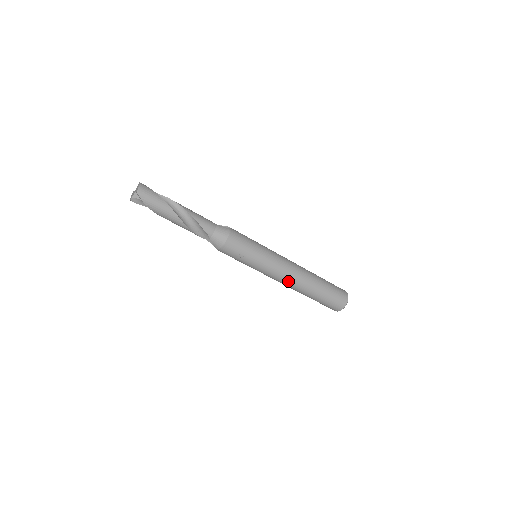
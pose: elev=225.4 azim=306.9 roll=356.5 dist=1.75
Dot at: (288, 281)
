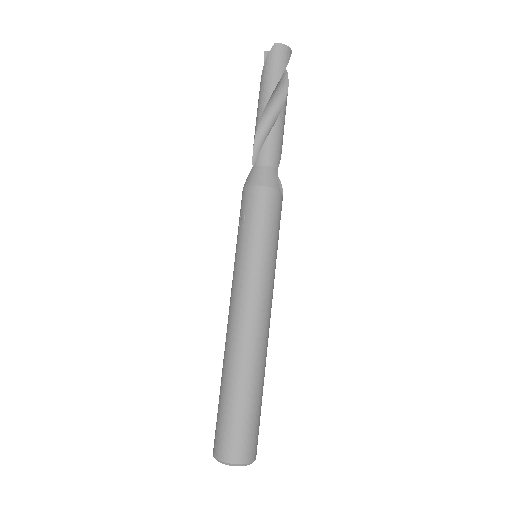
Dot at: (232, 322)
